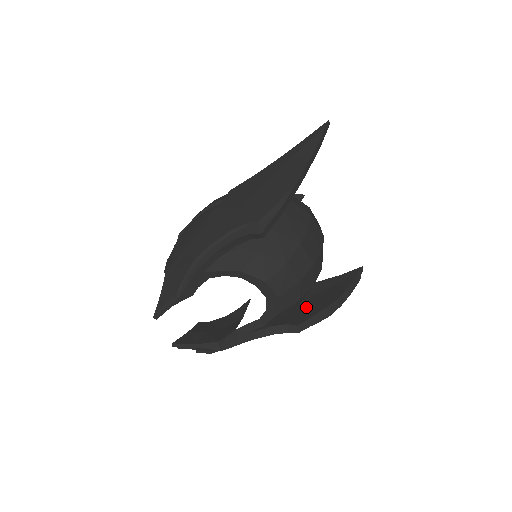
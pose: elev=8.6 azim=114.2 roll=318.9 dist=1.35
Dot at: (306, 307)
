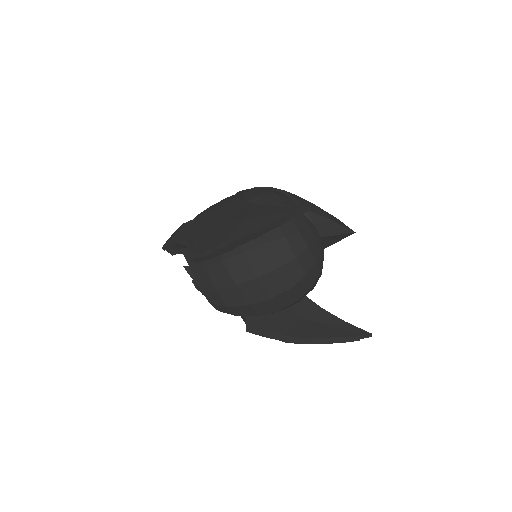
Dot at: (277, 320)
